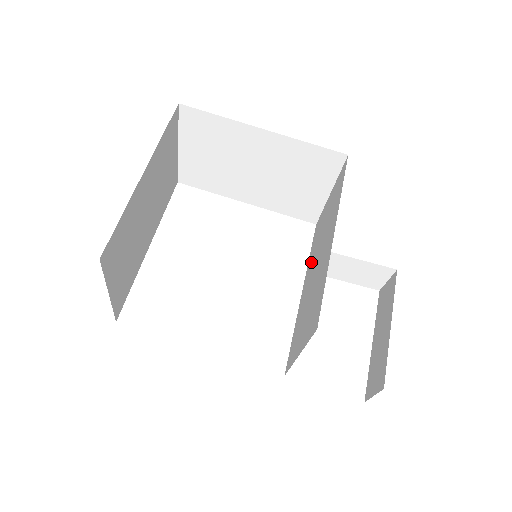
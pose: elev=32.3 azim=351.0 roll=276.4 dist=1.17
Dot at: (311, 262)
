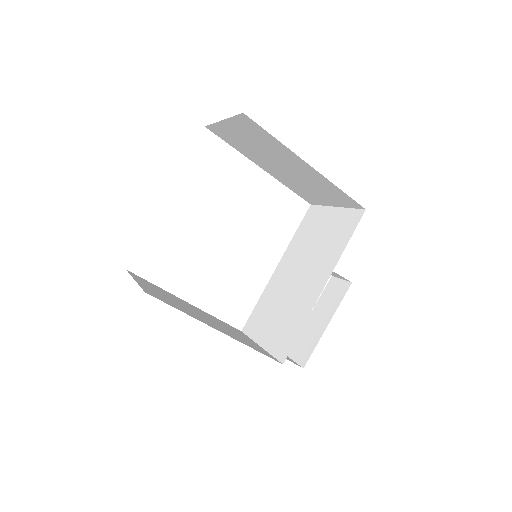
Dot at: (294, 253)
